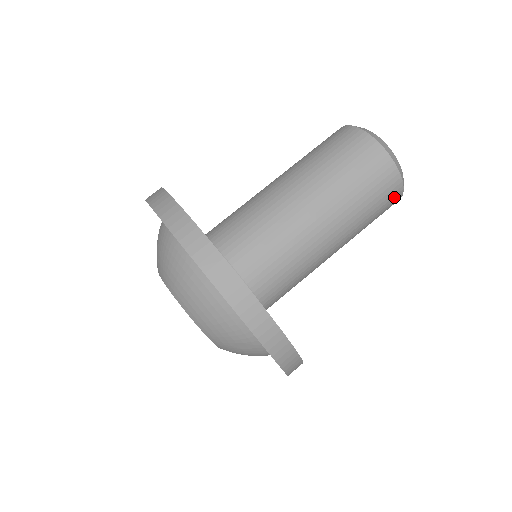
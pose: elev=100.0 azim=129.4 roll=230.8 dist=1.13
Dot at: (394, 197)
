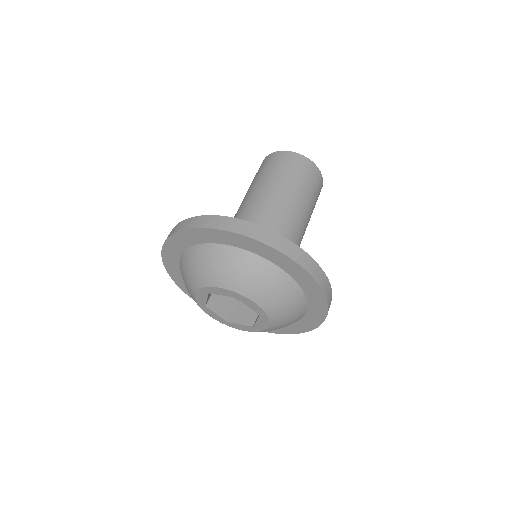
Dot at: (317, 176)
